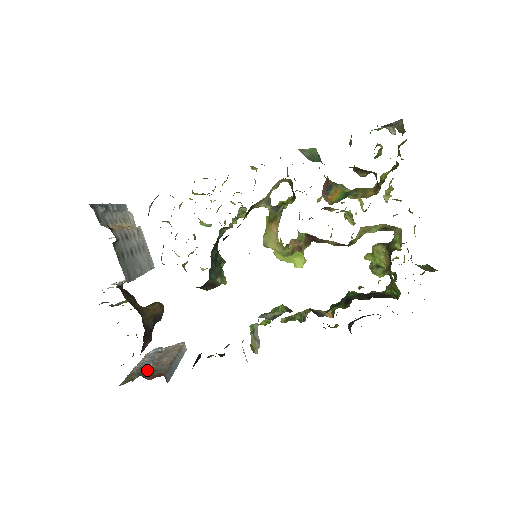
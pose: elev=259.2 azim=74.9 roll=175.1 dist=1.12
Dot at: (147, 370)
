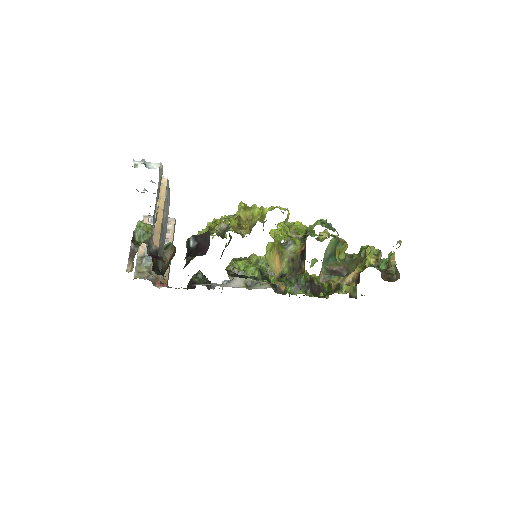
Dot at: occluded
